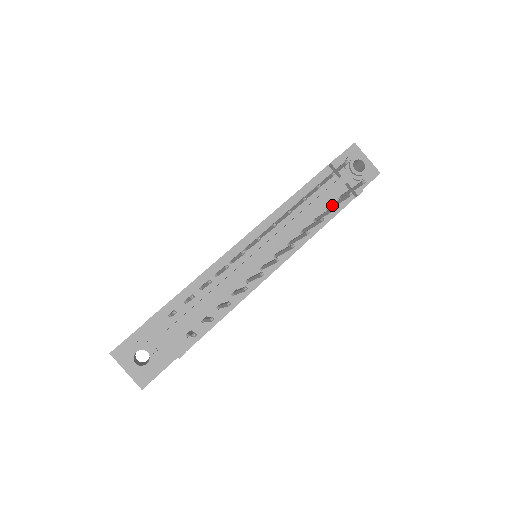
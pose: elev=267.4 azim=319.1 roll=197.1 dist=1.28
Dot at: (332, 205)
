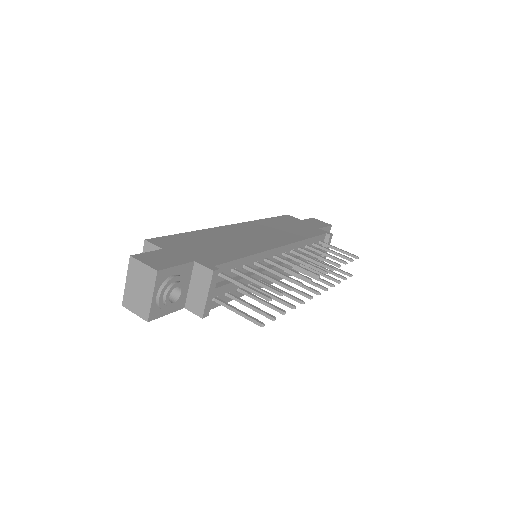
Dot at: (317, 265)
